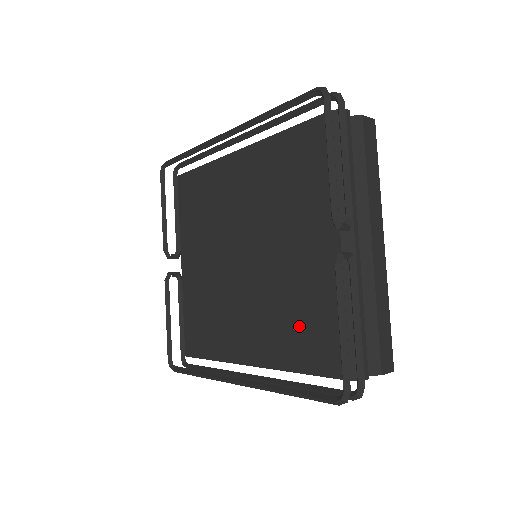
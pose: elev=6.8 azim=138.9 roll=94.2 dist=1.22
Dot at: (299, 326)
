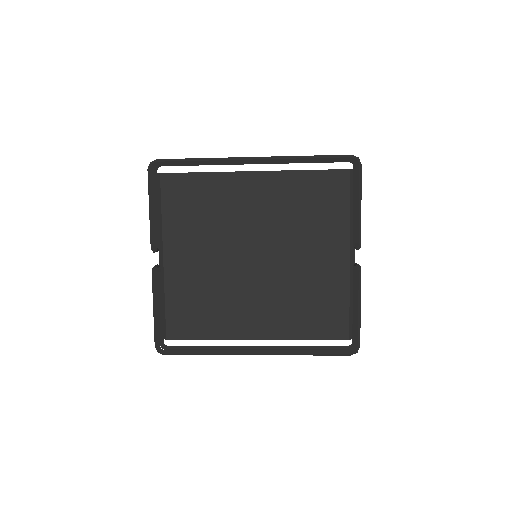
Dot at: (309, 309)
